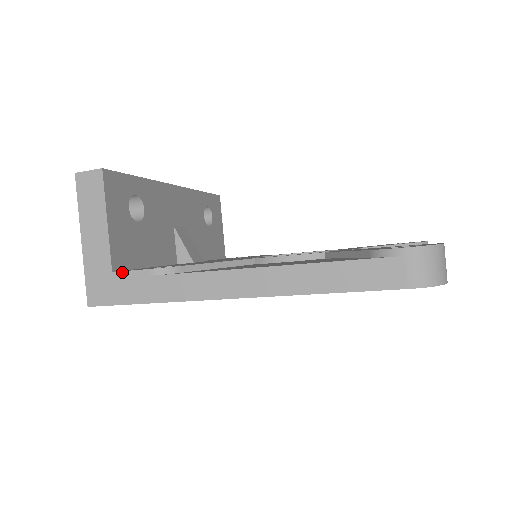
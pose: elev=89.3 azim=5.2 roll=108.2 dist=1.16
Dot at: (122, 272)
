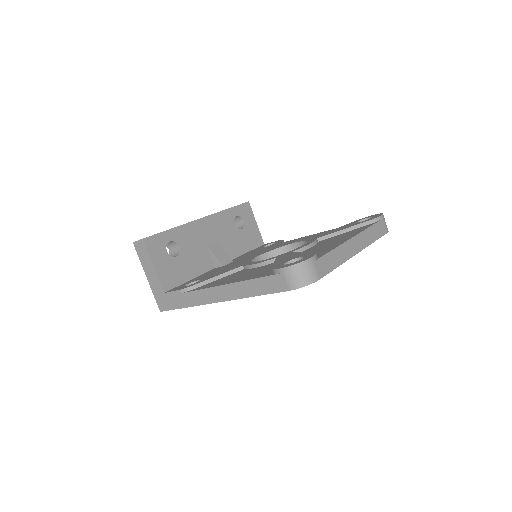
Dot at: (168, 293)
